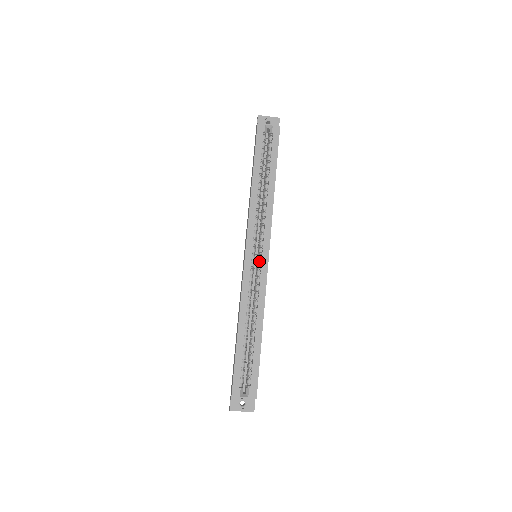
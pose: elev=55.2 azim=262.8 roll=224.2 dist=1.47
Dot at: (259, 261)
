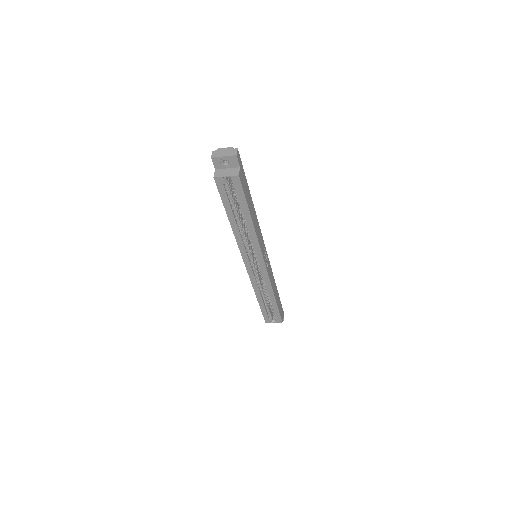
Dot at: (259, 267)
